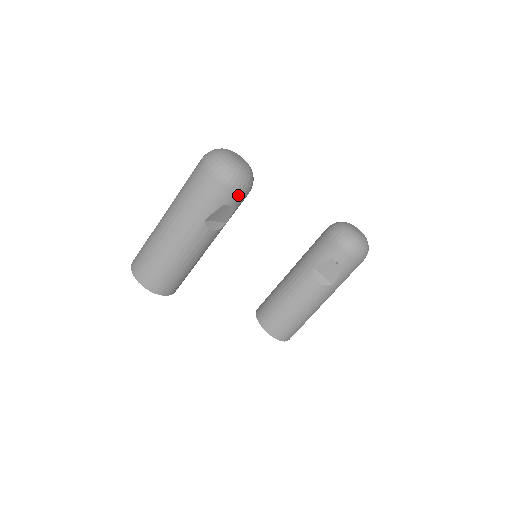
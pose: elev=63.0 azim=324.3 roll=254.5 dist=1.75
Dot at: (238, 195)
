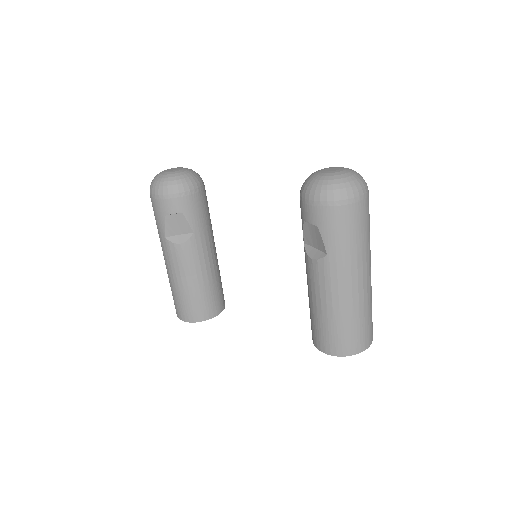
Dot at: (170, 201)
